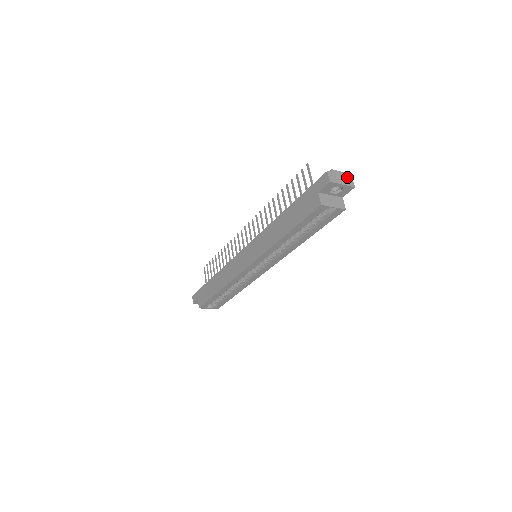
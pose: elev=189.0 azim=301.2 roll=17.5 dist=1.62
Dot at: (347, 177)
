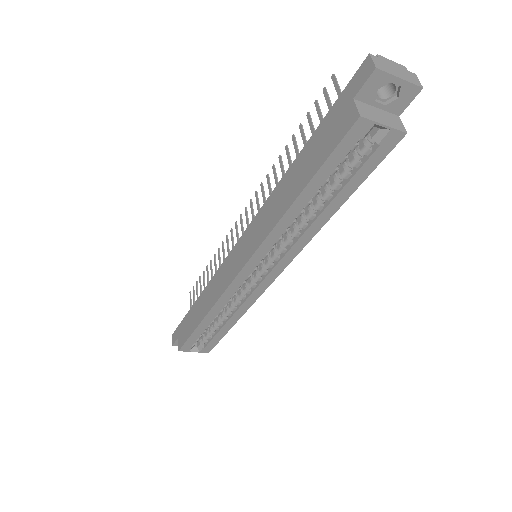
Dot at: (407, 72)
